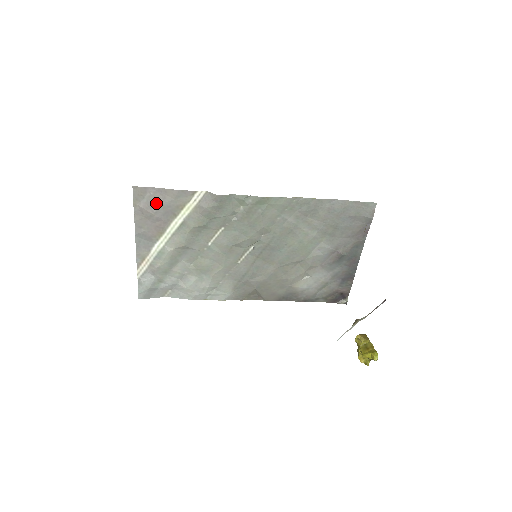
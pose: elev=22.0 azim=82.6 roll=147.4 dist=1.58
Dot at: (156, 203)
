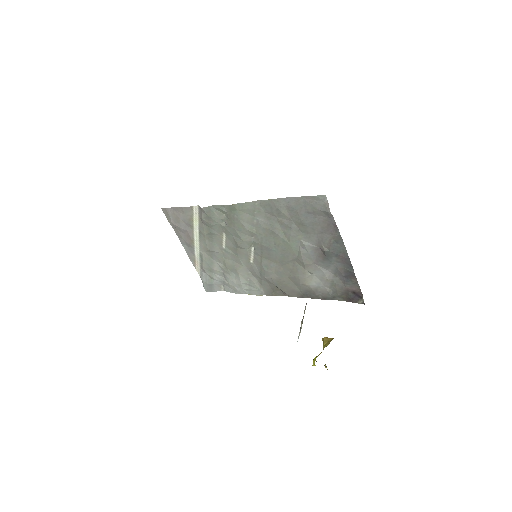
Dot at: (177, 219)
